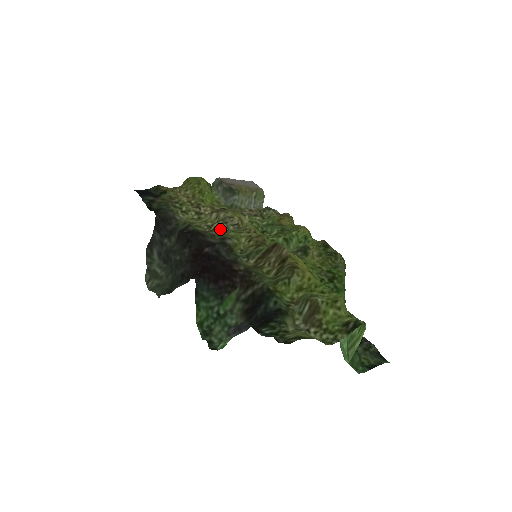
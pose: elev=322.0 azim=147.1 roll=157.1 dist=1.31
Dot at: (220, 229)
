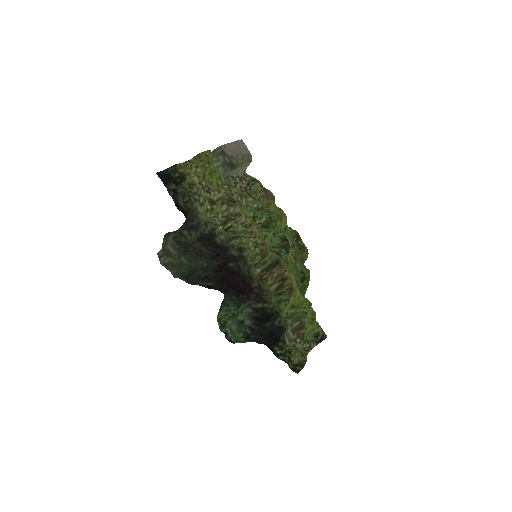
Dot at: (235, 234)
